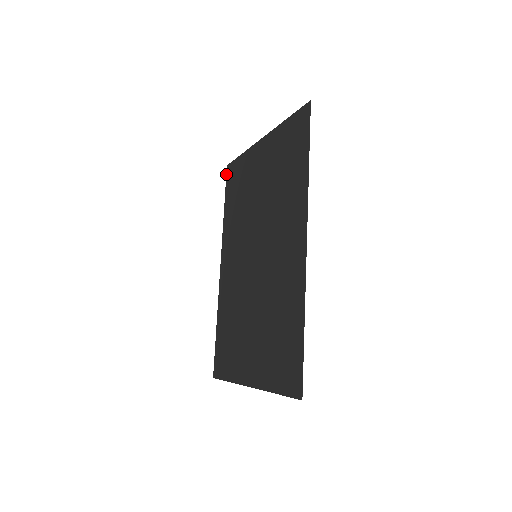
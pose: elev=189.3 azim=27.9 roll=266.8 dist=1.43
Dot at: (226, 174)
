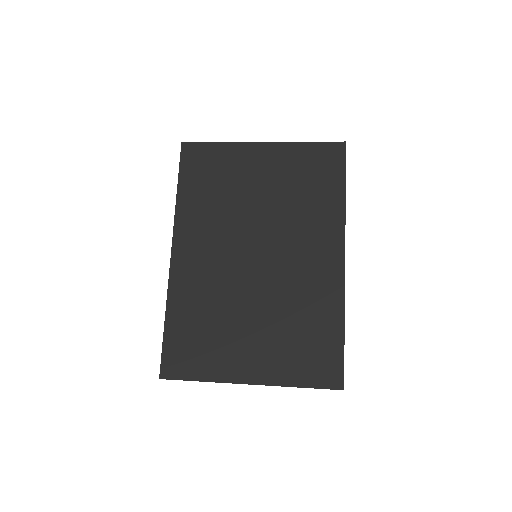
Dot at: (181, 151)
